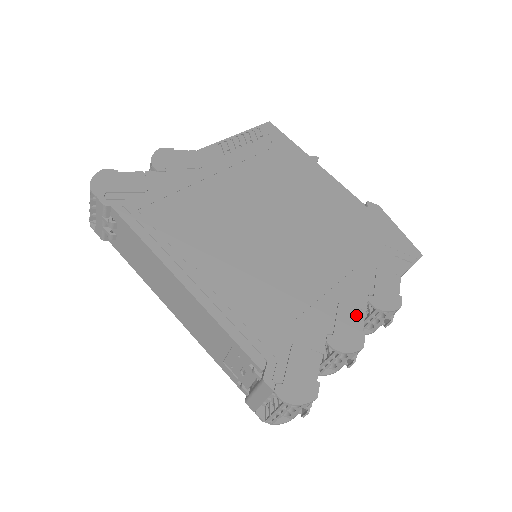
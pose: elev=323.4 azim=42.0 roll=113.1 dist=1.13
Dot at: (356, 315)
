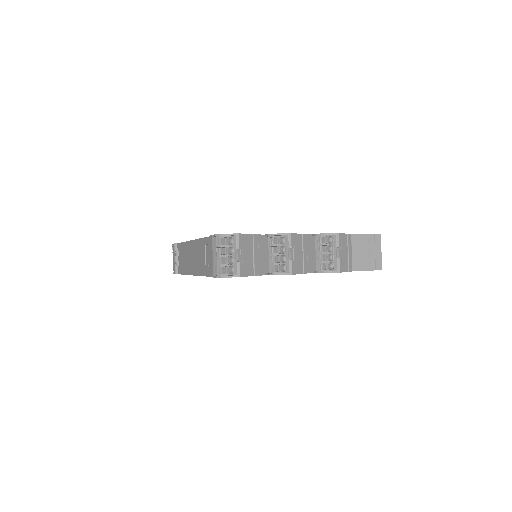
Dot at: occluded
